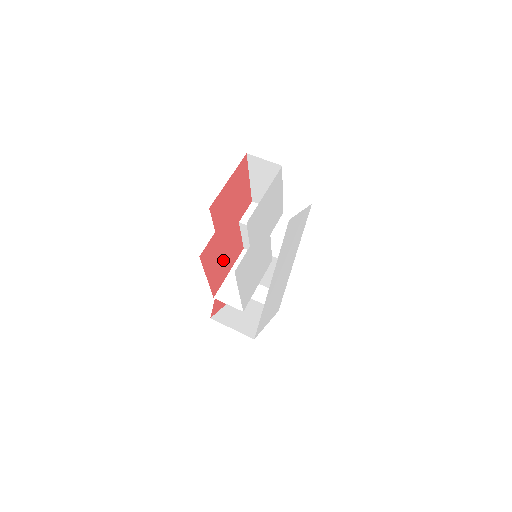
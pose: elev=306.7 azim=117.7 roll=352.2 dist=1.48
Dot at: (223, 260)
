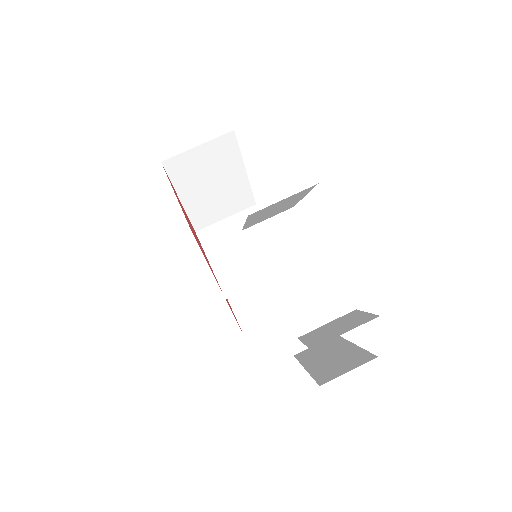
Dot at: occluded
